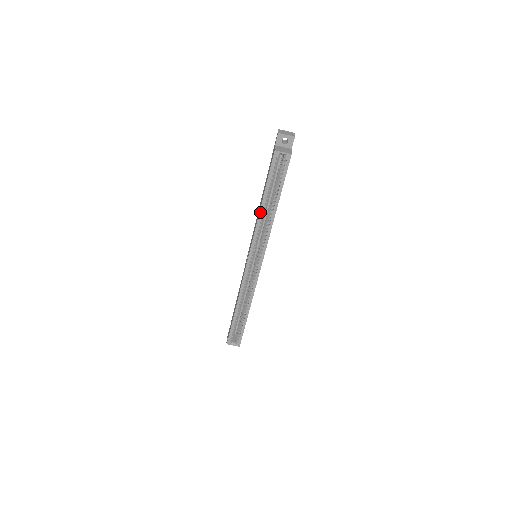
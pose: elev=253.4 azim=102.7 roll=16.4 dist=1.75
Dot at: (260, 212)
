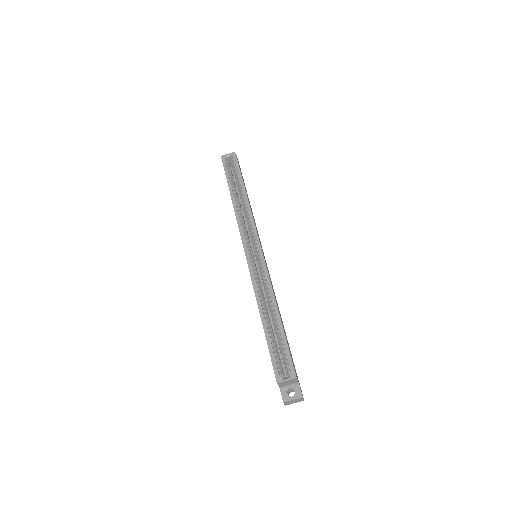
Dot at: (233, 202)
